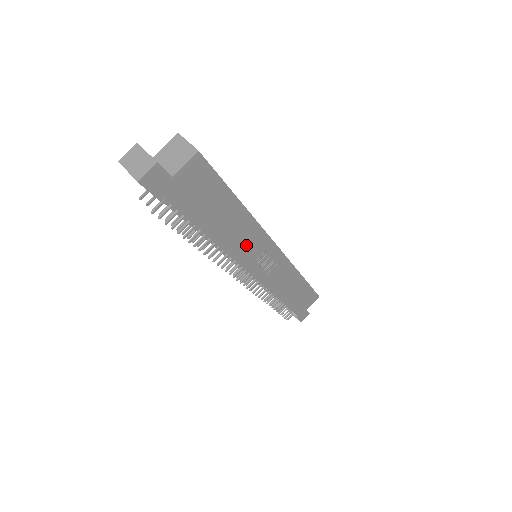
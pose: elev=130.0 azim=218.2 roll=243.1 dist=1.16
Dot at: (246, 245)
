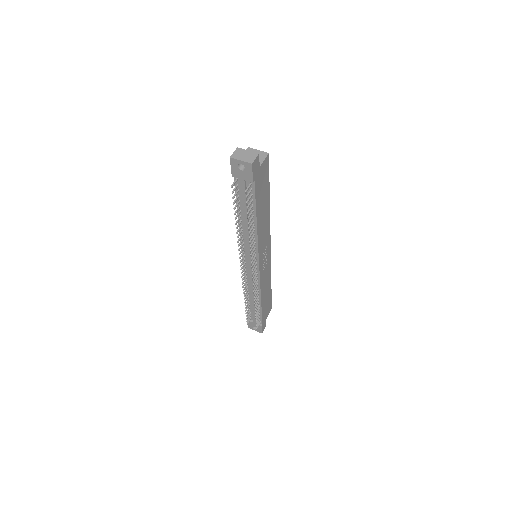
Dot at: (263, 237)
